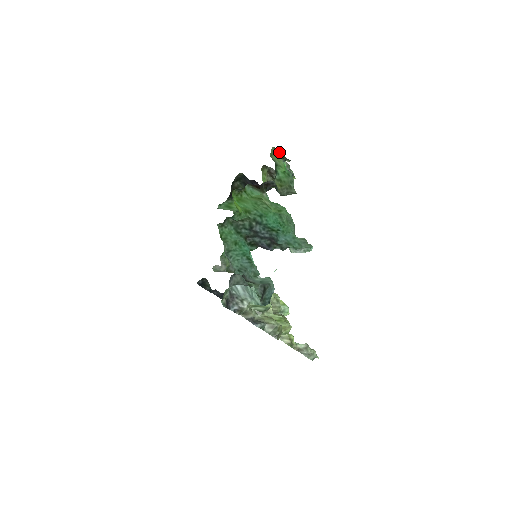
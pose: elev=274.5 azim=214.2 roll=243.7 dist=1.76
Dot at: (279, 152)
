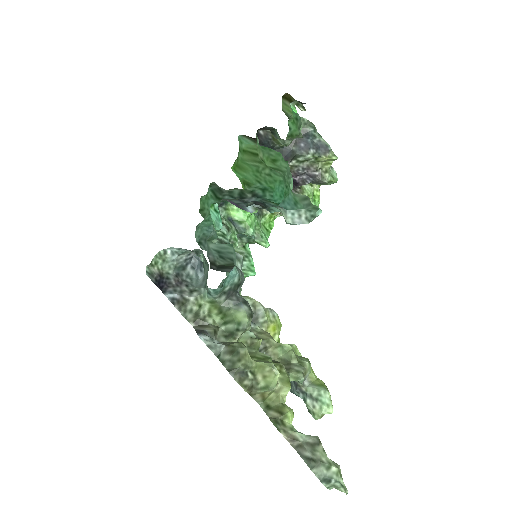
Dot at: (287, 95)
